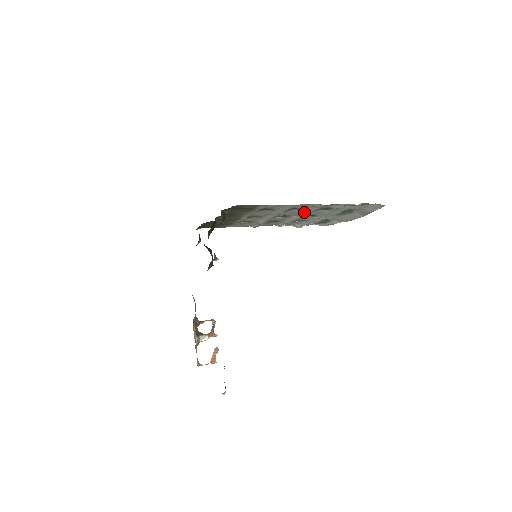
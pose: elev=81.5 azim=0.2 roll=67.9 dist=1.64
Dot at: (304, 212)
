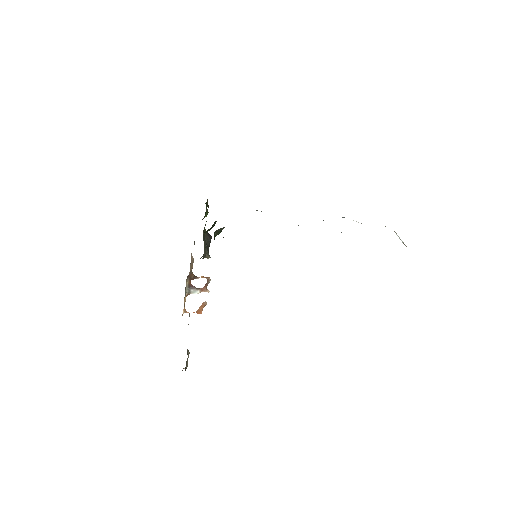
Dot at: occluded
